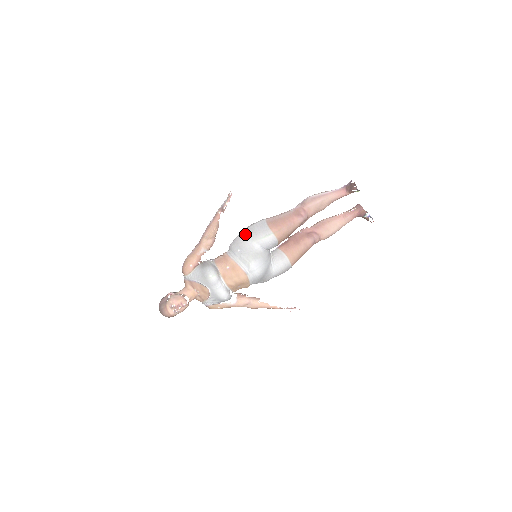
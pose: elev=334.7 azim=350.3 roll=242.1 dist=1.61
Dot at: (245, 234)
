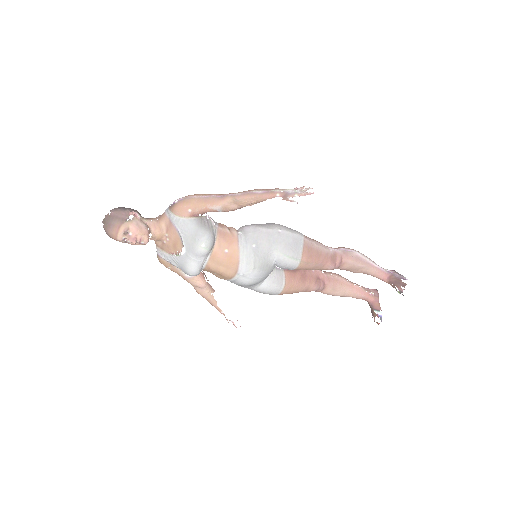
Dot at: (274, 234)
